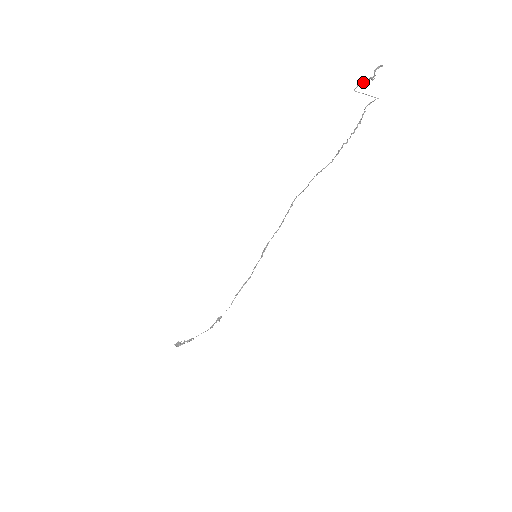
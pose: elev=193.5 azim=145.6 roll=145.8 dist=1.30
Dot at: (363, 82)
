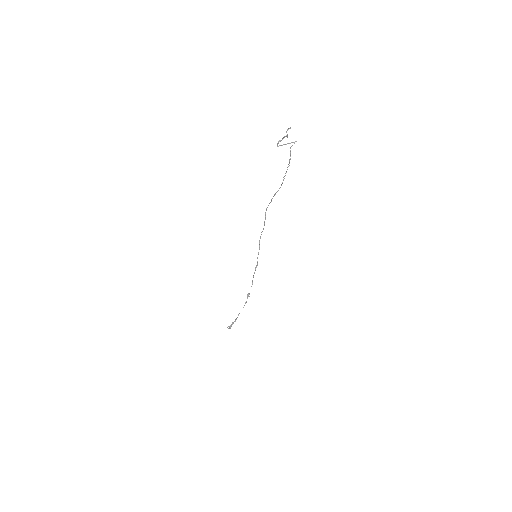
Dot at: (281, 140)
